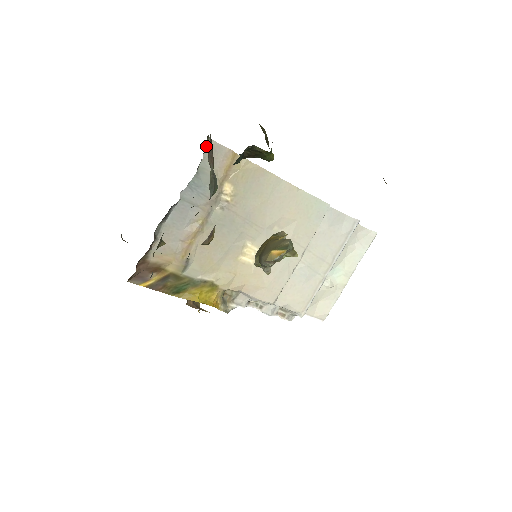
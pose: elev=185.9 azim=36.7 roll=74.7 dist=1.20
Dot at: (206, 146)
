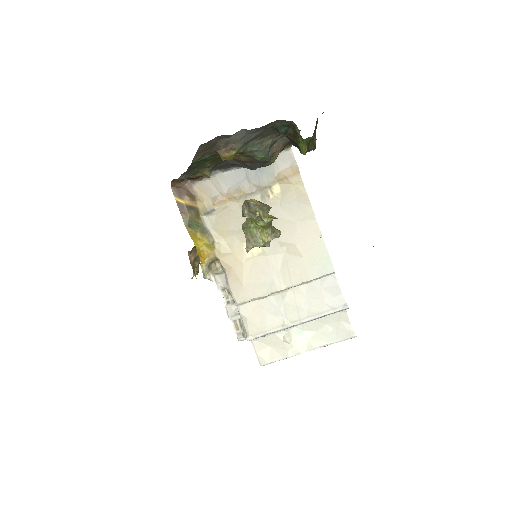
Dot at: (285, 150)
